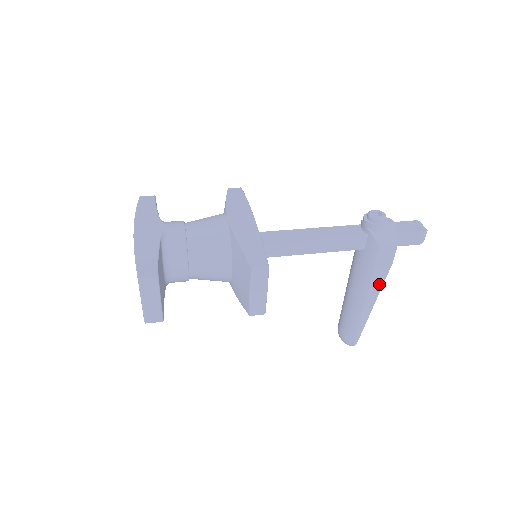
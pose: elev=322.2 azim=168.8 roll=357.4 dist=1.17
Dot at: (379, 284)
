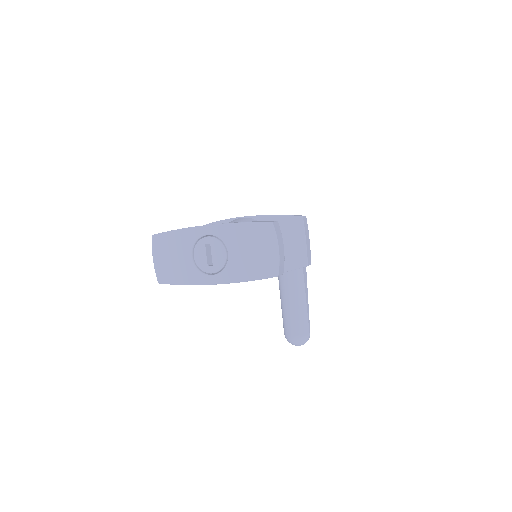
Dot at: (305, 271)
